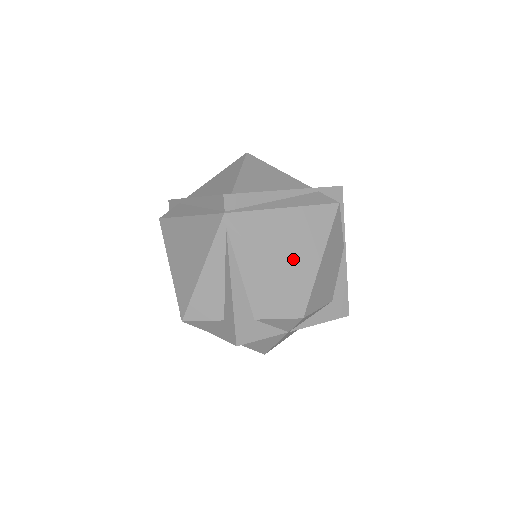
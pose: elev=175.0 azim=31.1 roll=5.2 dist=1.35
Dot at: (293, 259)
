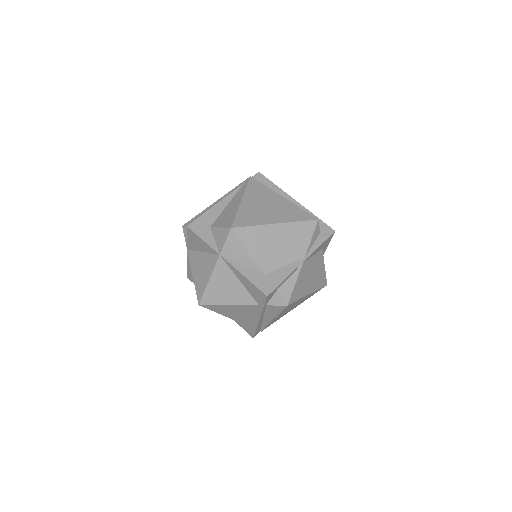
Dot at: (260, 210)
